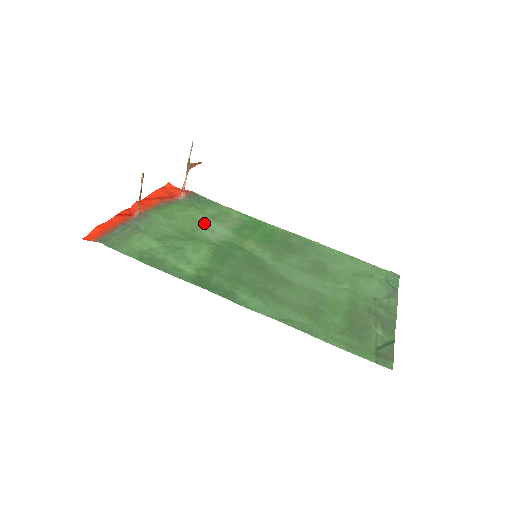
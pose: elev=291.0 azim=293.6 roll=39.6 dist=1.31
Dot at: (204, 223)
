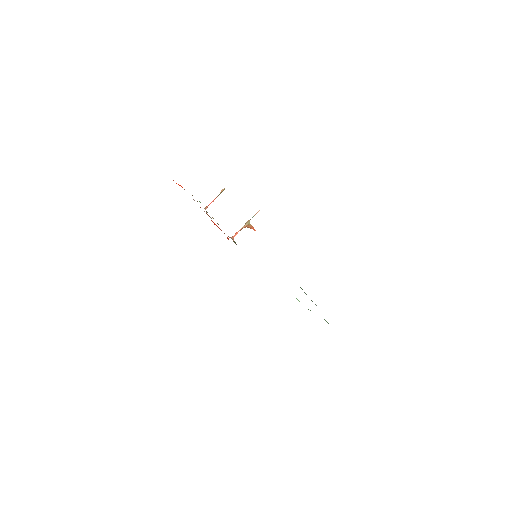
Dot at: occluded
